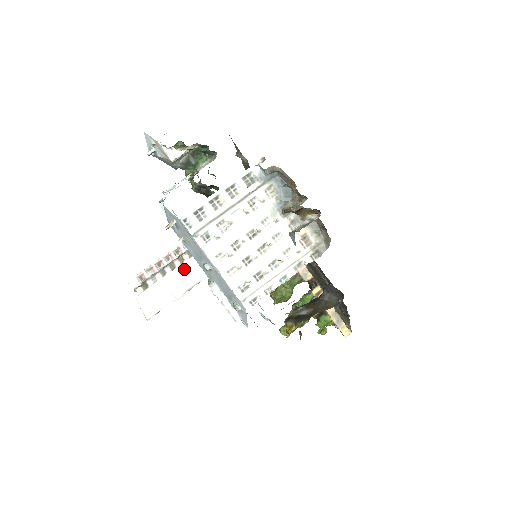
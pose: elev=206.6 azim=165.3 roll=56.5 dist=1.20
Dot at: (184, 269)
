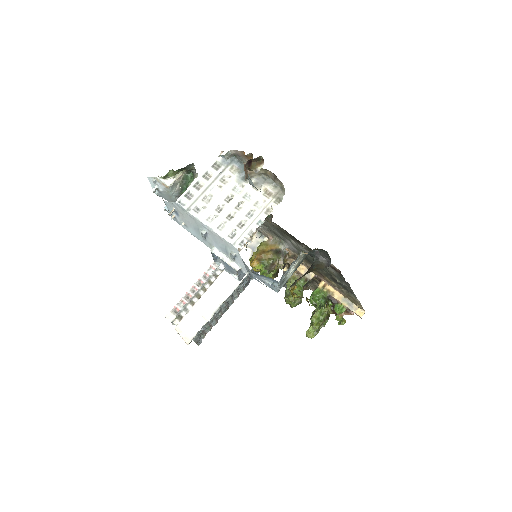
Dot at: (208, 295)
